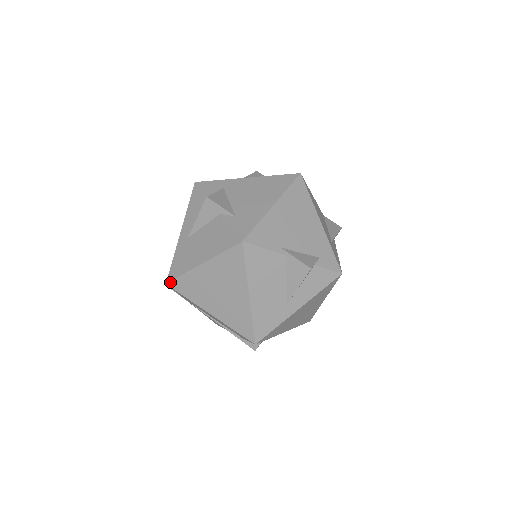
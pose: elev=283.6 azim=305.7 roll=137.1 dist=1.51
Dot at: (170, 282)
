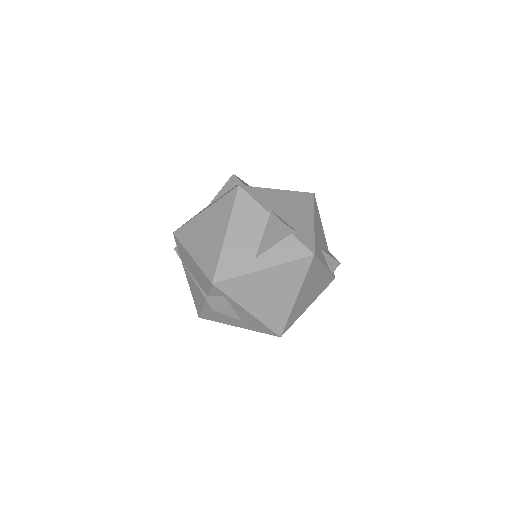
Dot at: (176, 230)
